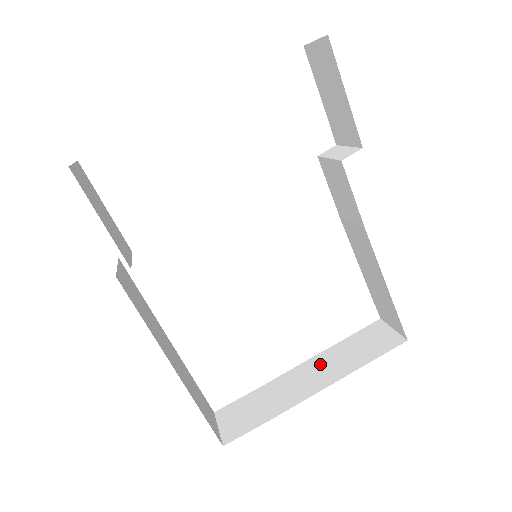
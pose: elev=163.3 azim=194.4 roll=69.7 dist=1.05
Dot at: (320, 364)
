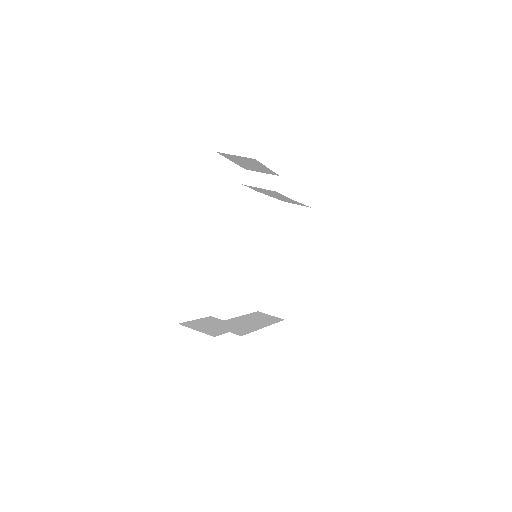
Dot at: (283, 250)
